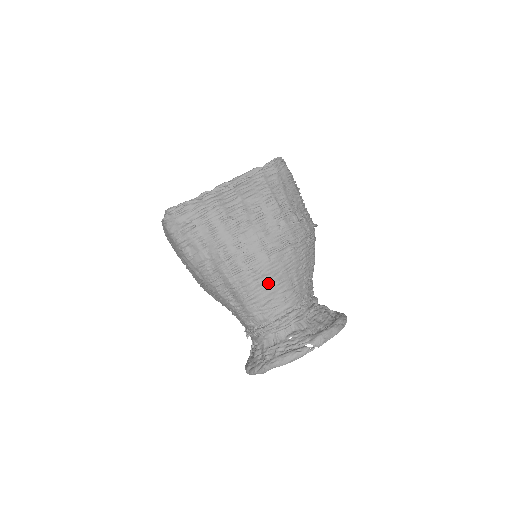
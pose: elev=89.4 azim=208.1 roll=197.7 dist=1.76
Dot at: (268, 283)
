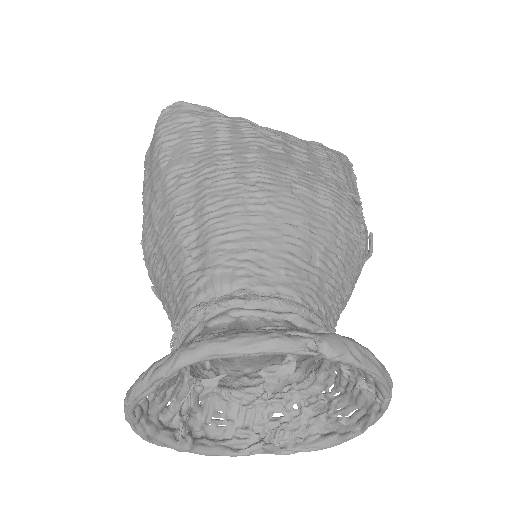
Dot at: (271, 225)
